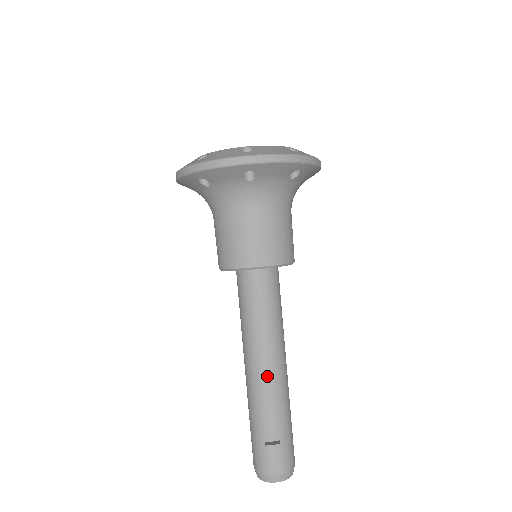
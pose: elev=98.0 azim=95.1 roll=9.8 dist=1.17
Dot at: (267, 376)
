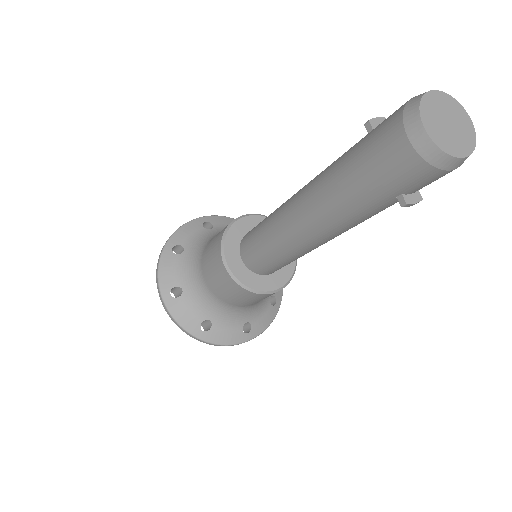
Dot at: occluded
